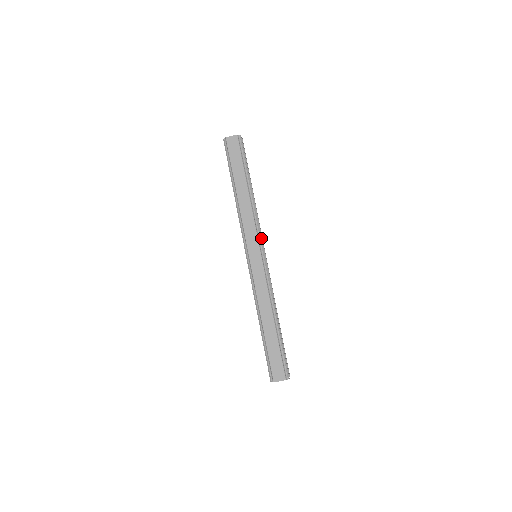
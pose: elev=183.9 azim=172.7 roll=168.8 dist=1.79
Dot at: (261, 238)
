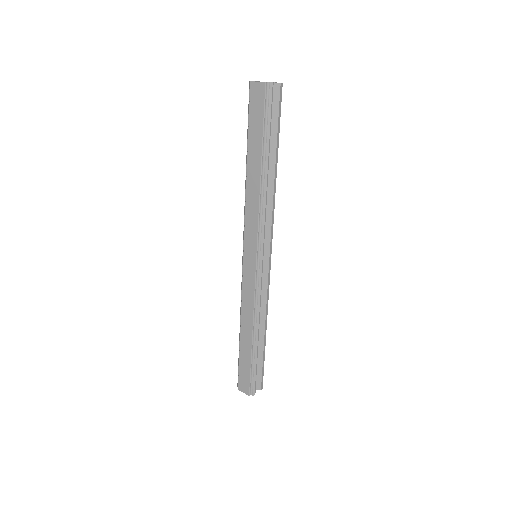
Dot at: (263, 240)
